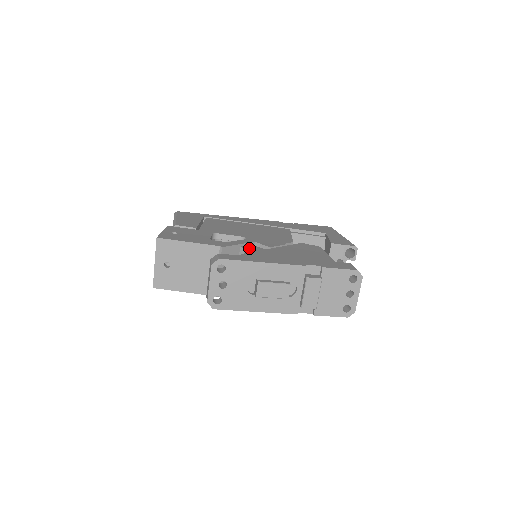
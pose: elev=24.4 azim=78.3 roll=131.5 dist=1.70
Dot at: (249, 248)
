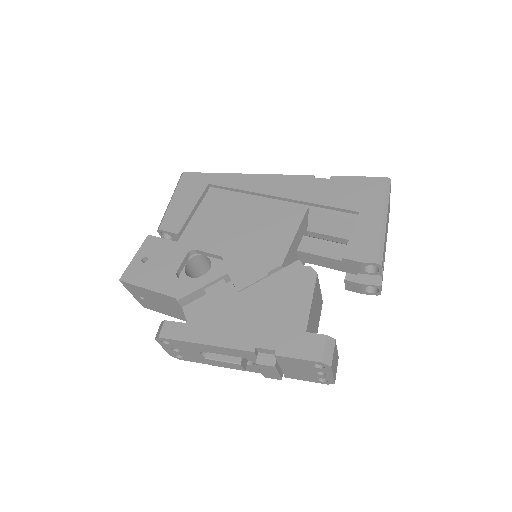
Dot at: (212, 294)
